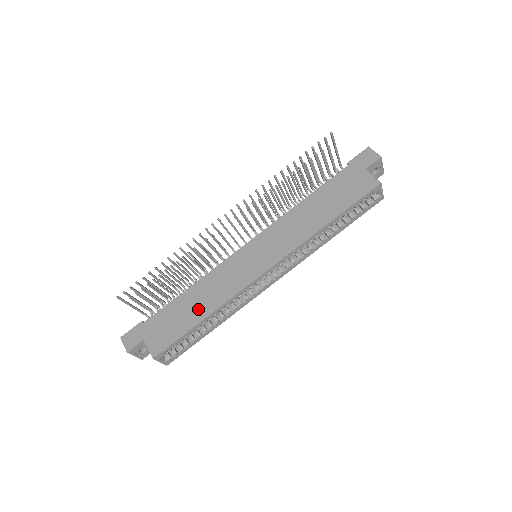
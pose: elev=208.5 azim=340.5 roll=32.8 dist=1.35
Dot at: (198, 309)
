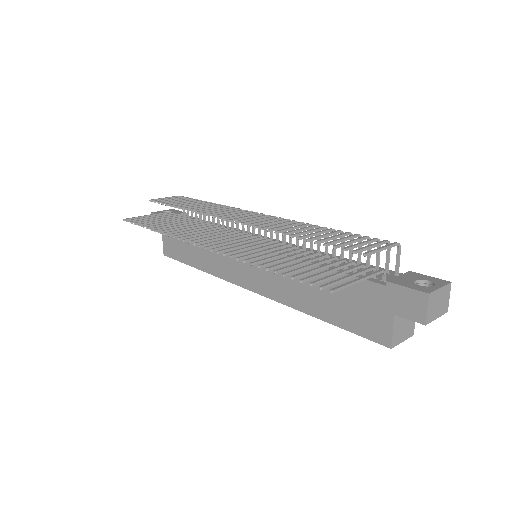
Dot at: (195, 256)
